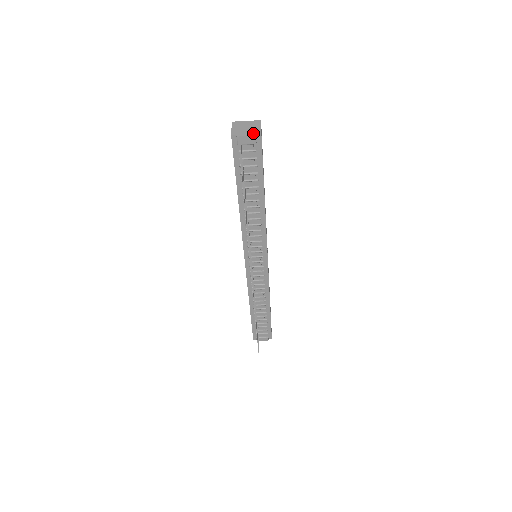
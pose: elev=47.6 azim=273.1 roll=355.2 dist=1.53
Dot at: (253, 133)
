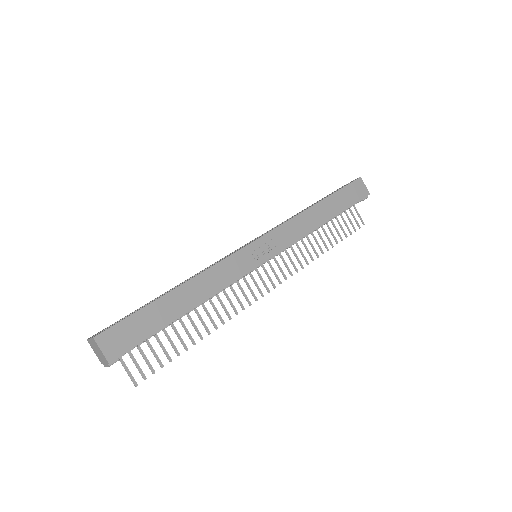
Dot at: (106, 363)
